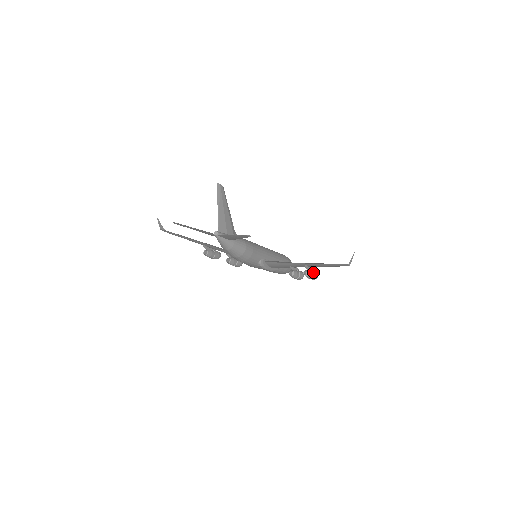
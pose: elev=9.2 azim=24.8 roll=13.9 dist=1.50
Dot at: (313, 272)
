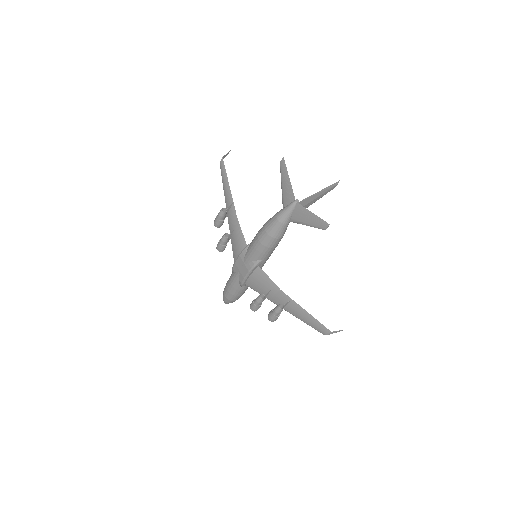
Dot at: (280, 313)
